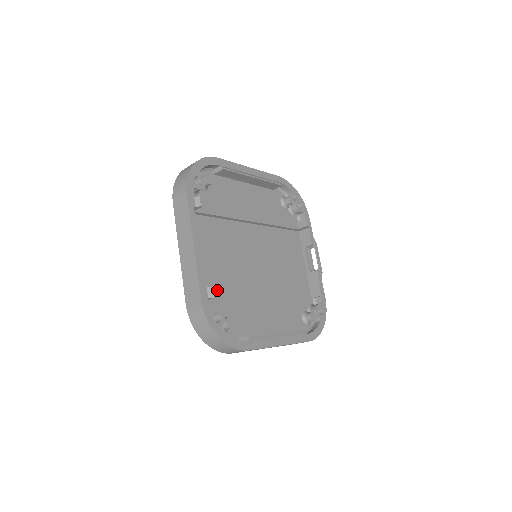
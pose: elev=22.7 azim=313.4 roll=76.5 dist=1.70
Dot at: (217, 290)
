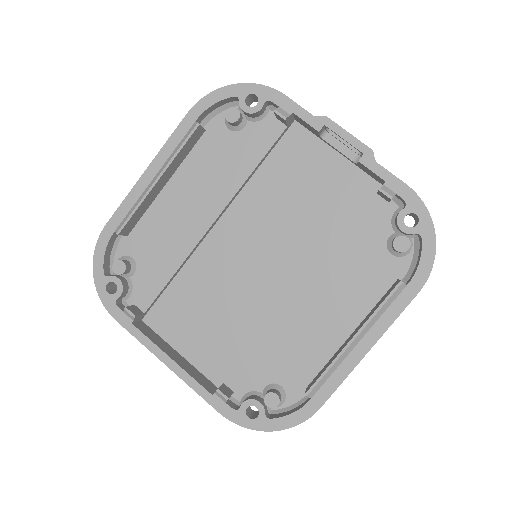
Dot at: (238, 365)
